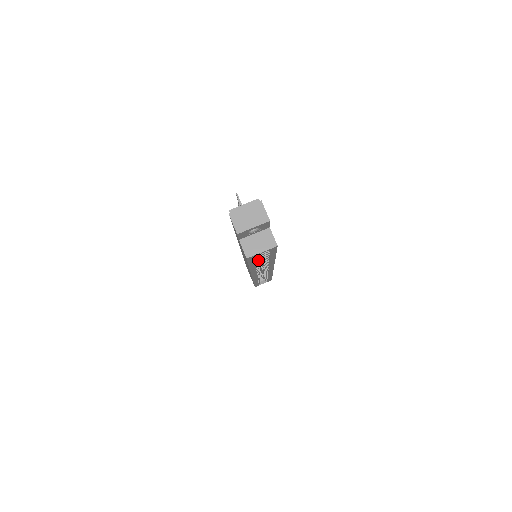
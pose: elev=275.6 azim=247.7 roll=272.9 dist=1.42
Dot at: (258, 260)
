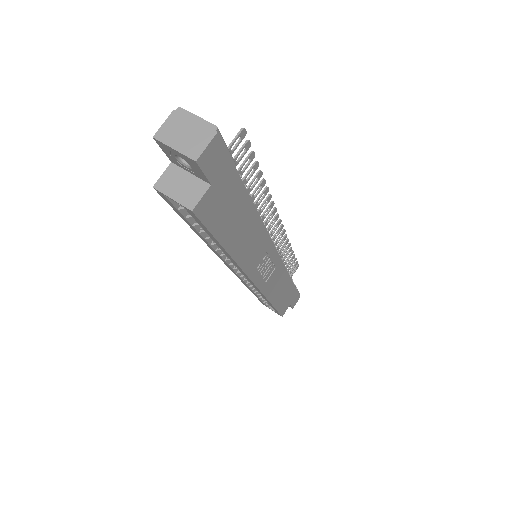
Dot at: occluded
